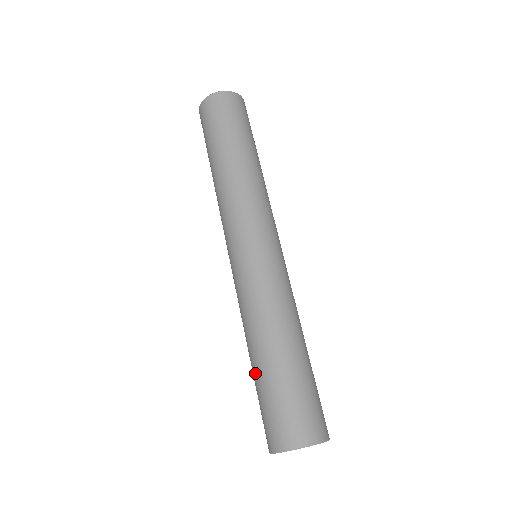
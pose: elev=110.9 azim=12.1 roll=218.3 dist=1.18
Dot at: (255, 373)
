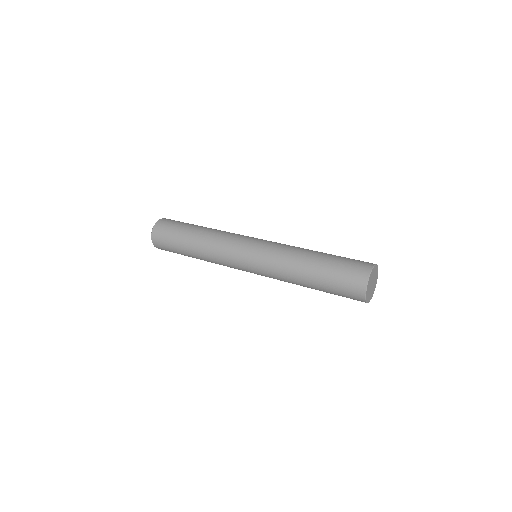
Dot at: (320, 268)
